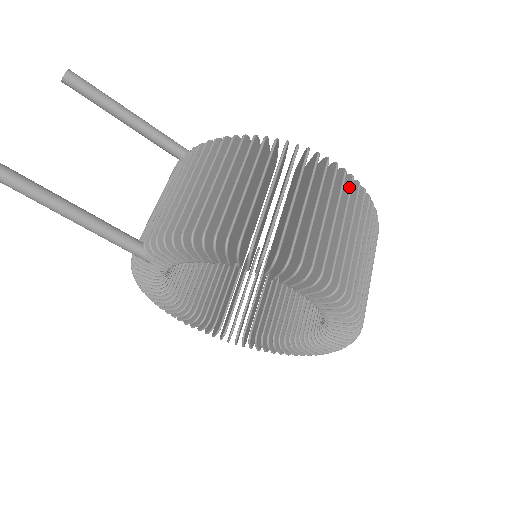
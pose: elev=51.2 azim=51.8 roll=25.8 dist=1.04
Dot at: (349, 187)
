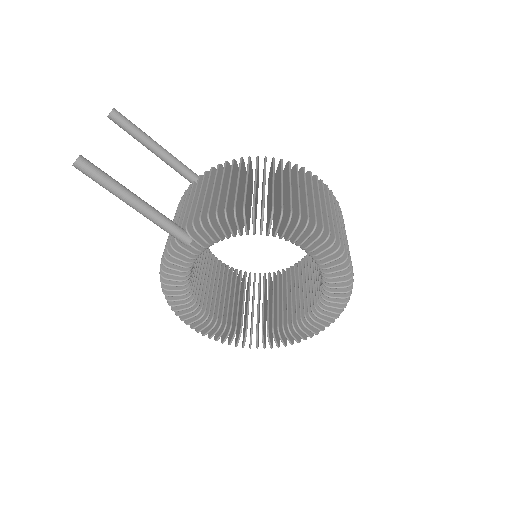
Dot at: (327, 190)
